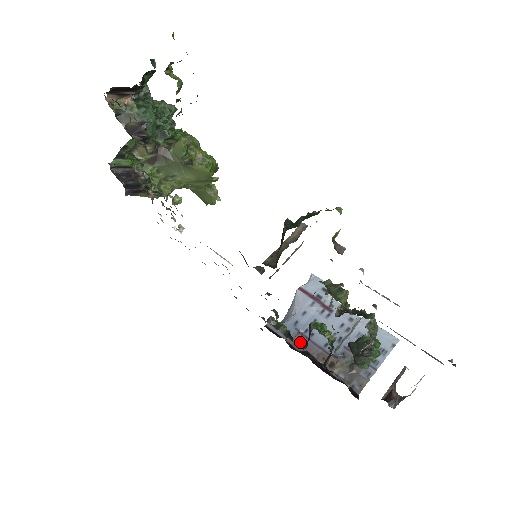
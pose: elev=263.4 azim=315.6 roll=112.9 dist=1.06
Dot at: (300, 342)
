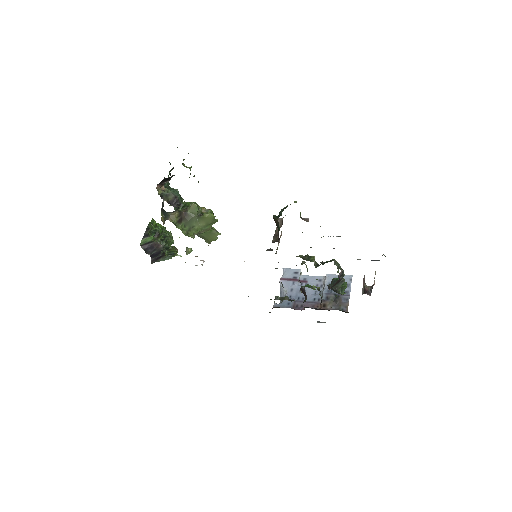
Dot at: (299, 306)
